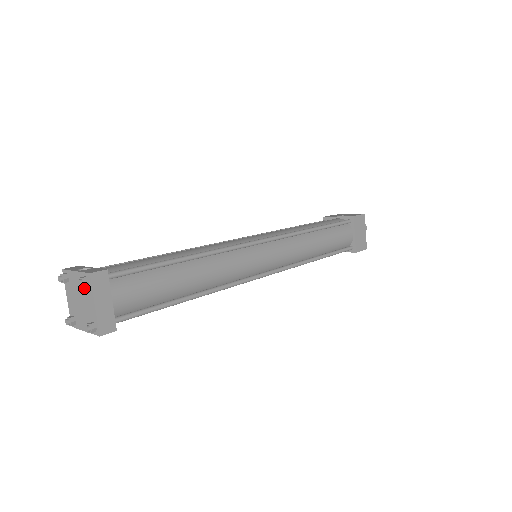
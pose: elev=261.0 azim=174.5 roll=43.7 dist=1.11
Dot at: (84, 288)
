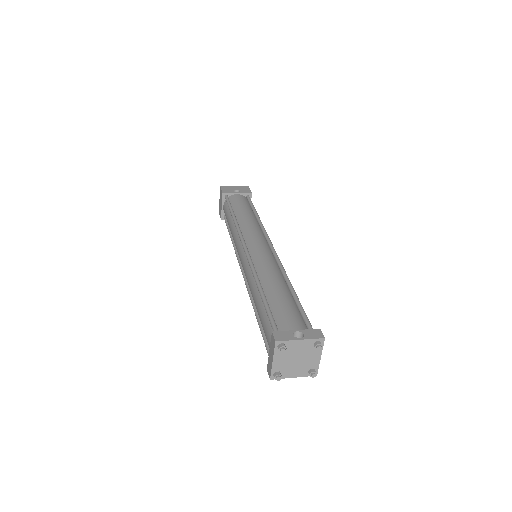
Dot at: (310, 349)
